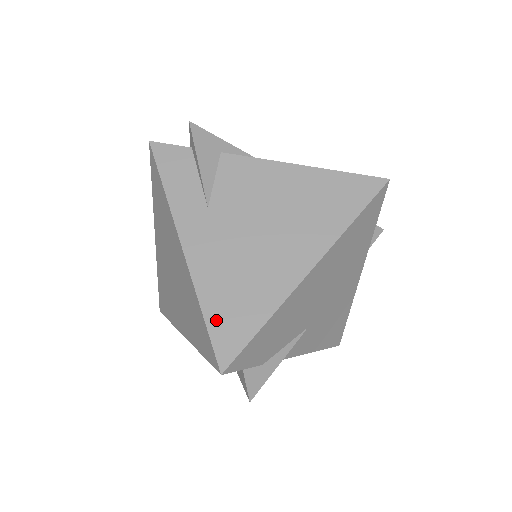
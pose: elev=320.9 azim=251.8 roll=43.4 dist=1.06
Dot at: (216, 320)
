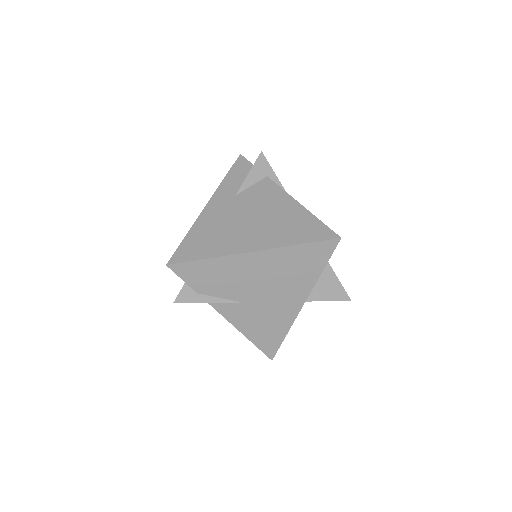
Dot at: (188, 242)
